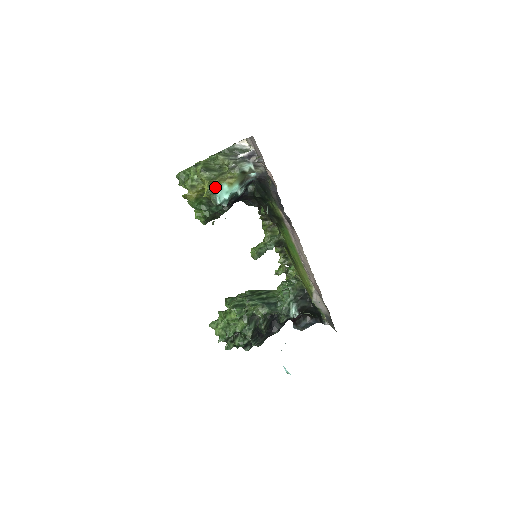
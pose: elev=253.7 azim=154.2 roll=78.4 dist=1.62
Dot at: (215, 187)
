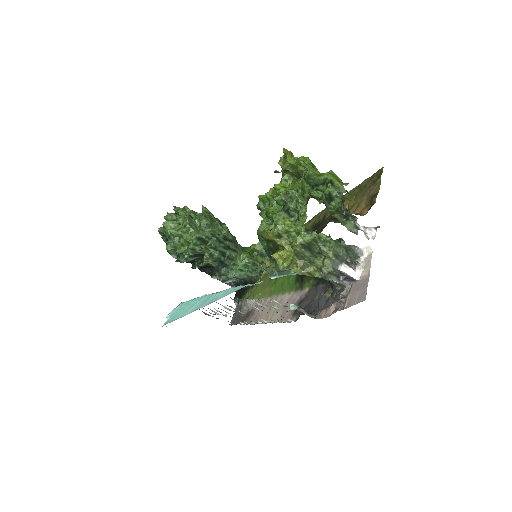
Dot at: (288, 270)
